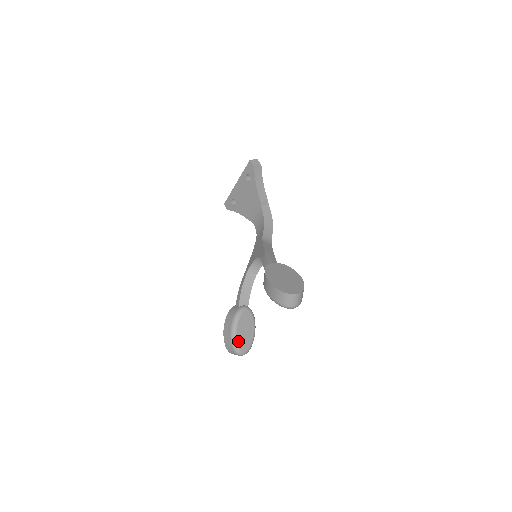
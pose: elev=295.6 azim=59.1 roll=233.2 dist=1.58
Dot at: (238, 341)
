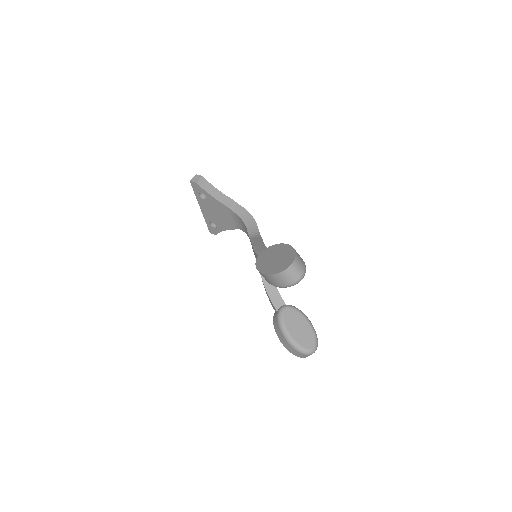
Dot at: (299, 343)
